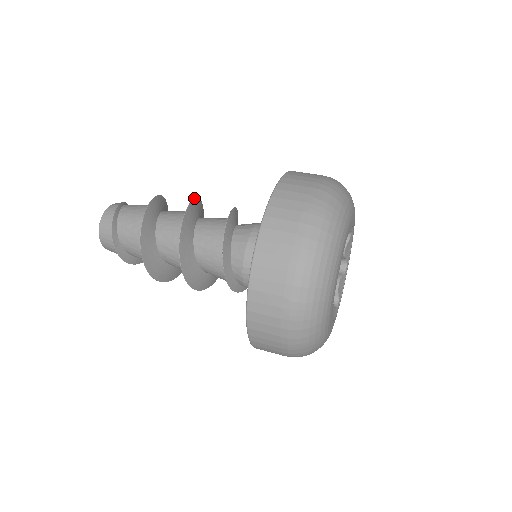
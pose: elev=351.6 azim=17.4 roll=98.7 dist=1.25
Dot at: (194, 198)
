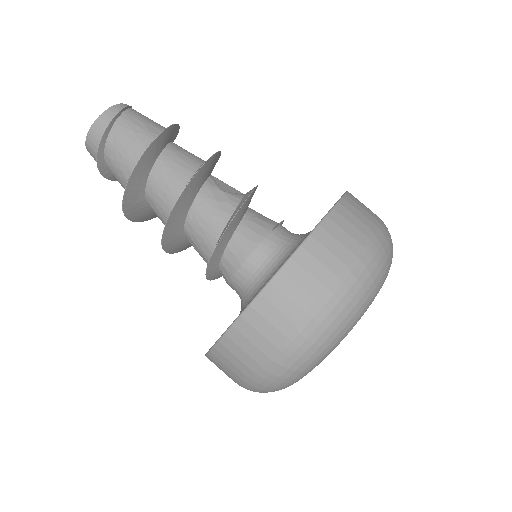
Dot at: occluded
